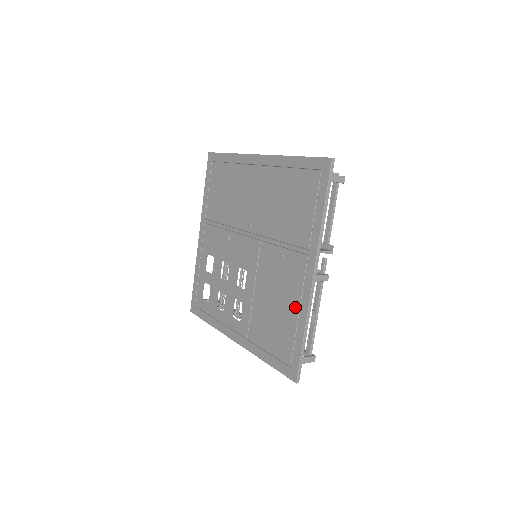
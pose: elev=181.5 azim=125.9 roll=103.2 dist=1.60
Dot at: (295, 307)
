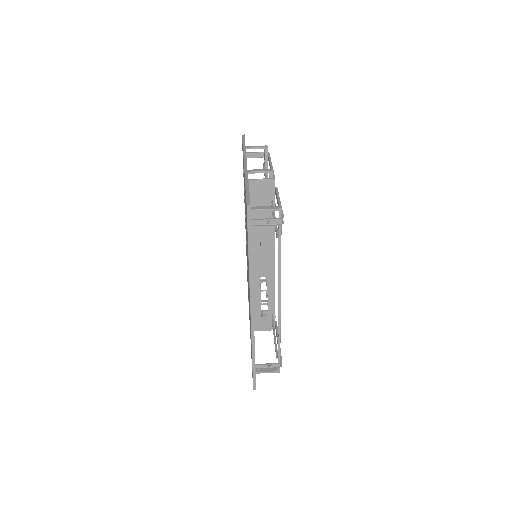
Dot at: occluded
